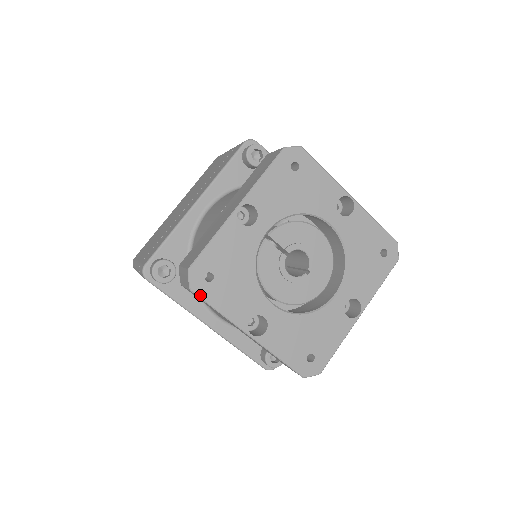
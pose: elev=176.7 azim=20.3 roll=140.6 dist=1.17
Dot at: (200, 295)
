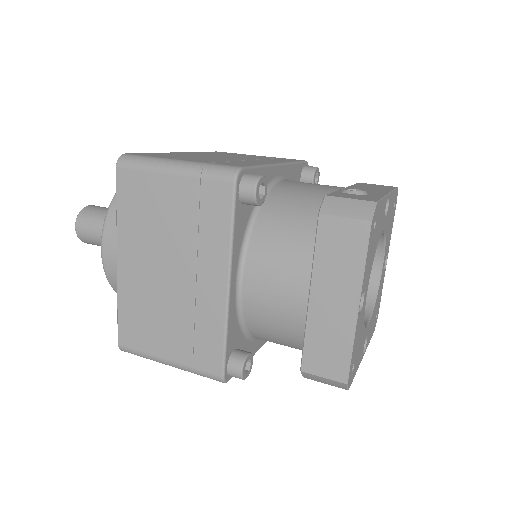
Dot at: (351, 383)
